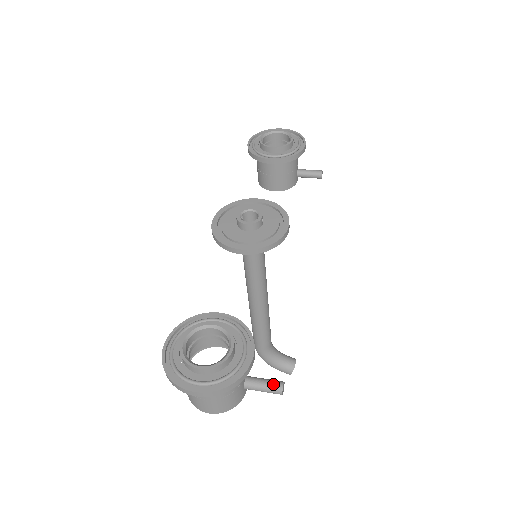
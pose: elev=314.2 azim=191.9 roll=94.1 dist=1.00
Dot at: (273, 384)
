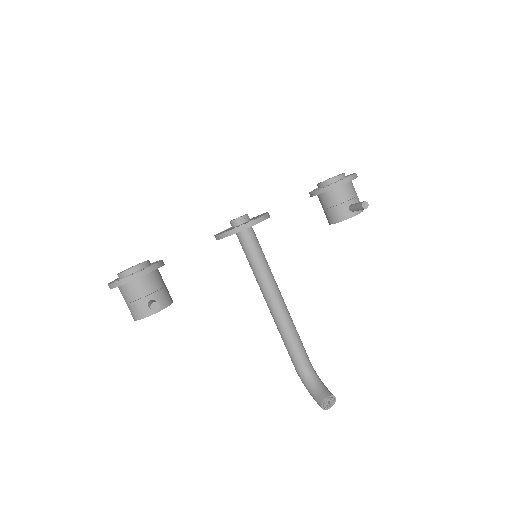
Dot at: (152, 302)
